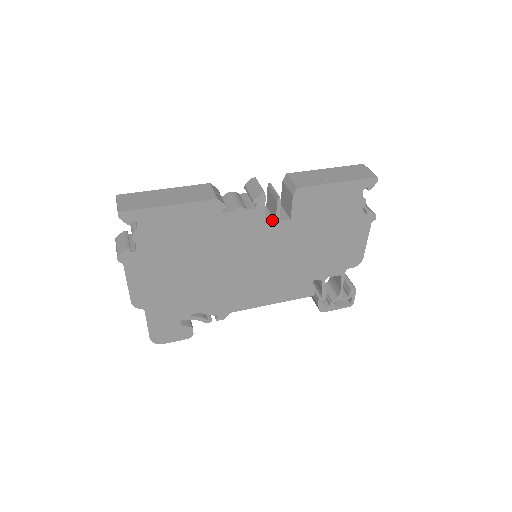
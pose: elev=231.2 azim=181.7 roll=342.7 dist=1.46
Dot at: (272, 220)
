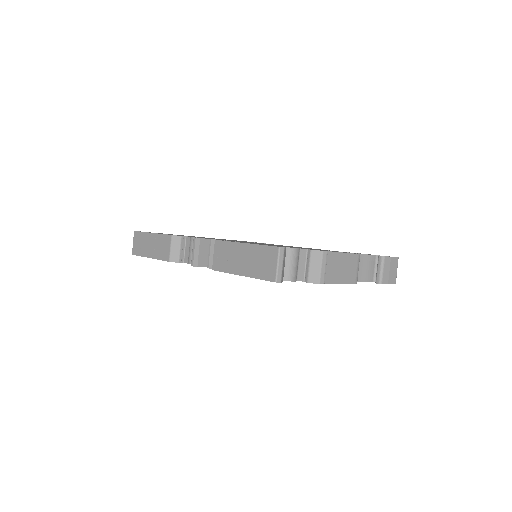
Dot at: occluded
